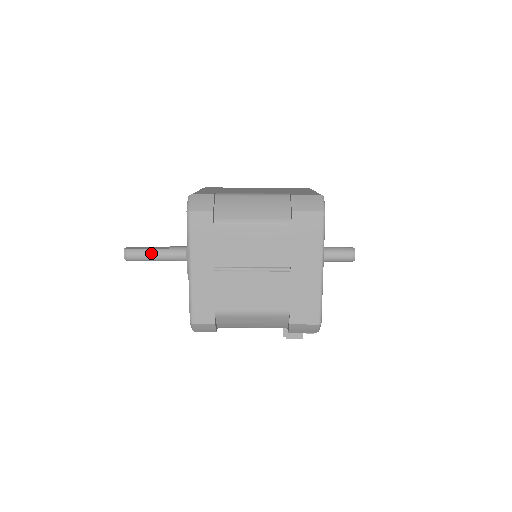
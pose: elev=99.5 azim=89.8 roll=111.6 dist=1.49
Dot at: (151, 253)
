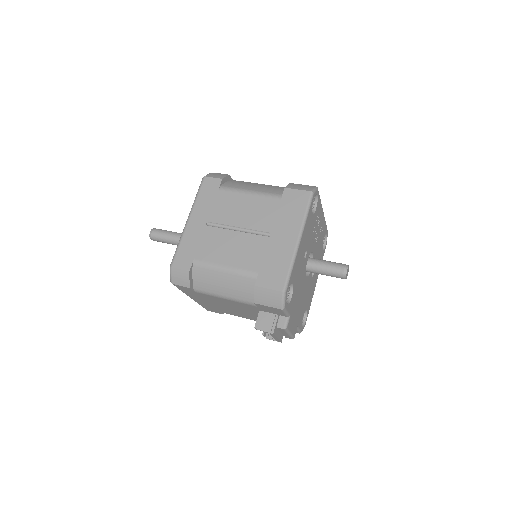
Dot at: (171, 234)
